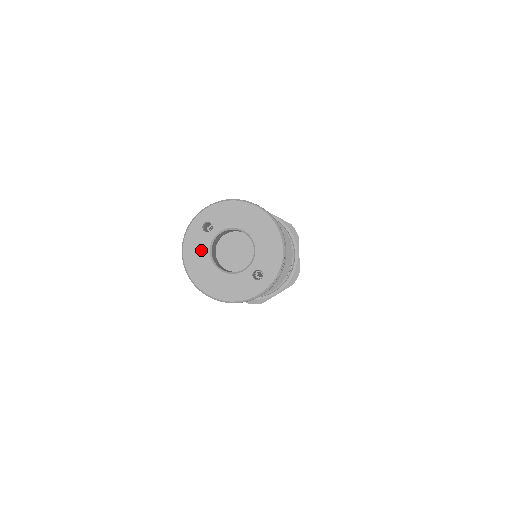
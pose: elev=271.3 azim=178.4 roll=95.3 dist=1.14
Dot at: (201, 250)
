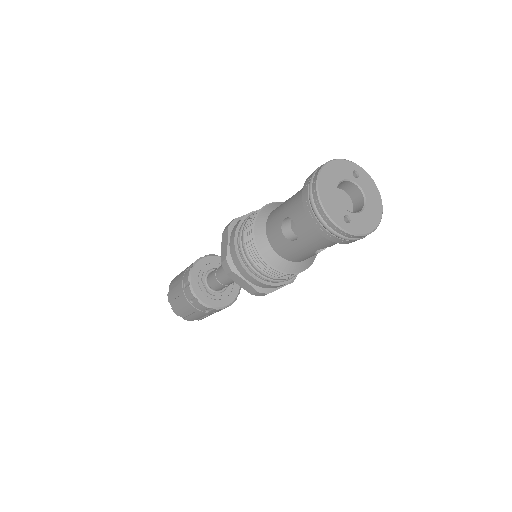
Dot at: (341, 173)
